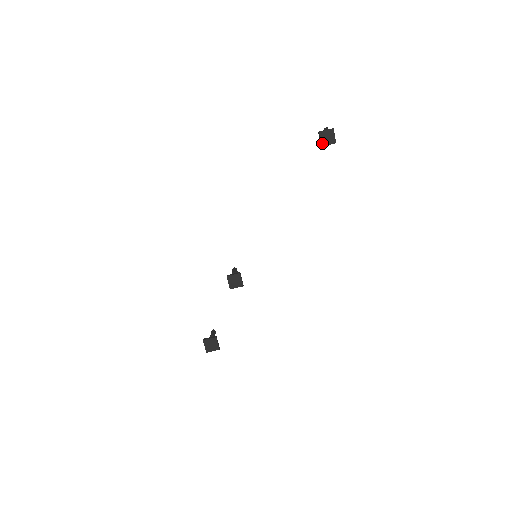
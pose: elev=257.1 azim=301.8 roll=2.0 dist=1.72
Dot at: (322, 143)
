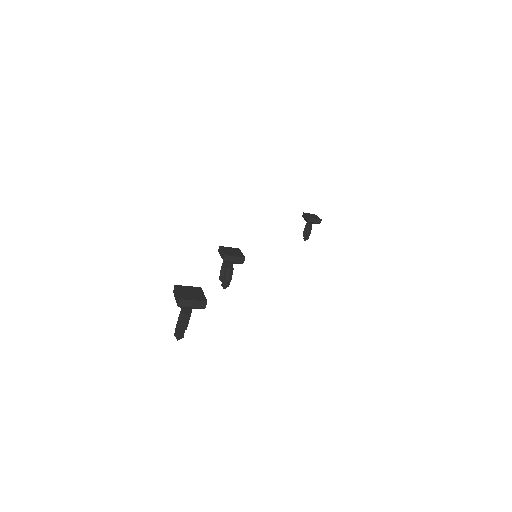
Dot at: (309, 217)
